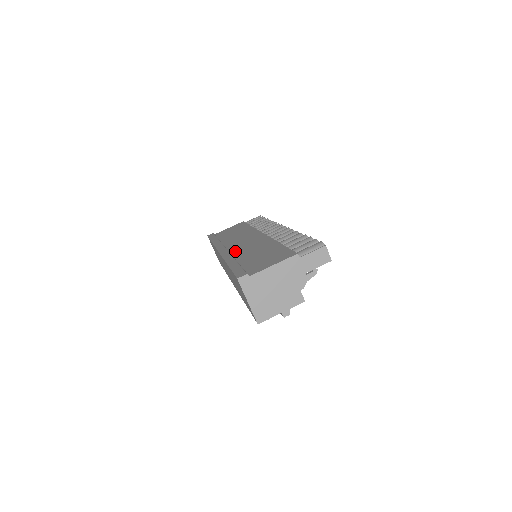
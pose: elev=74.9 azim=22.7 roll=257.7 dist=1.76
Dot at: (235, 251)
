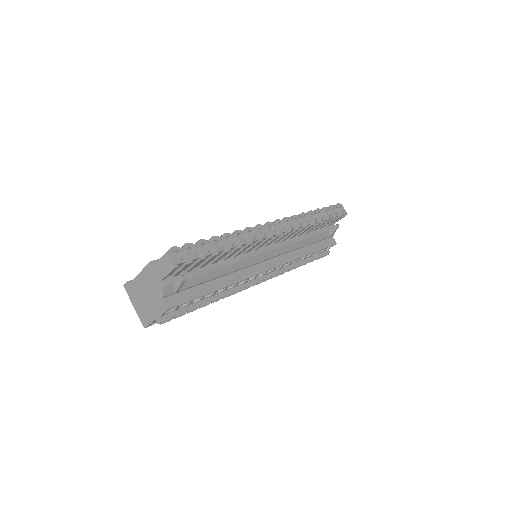
Dot at: occluded
